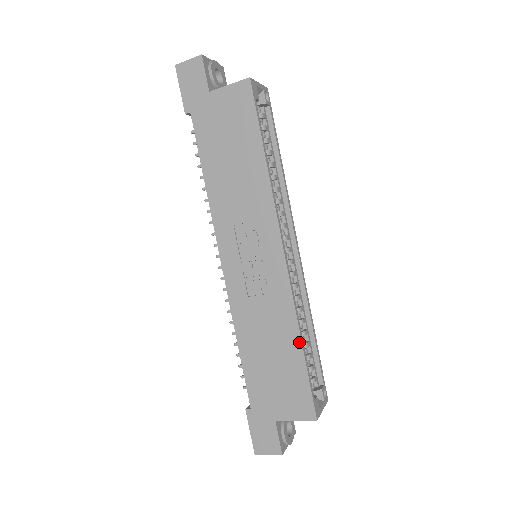
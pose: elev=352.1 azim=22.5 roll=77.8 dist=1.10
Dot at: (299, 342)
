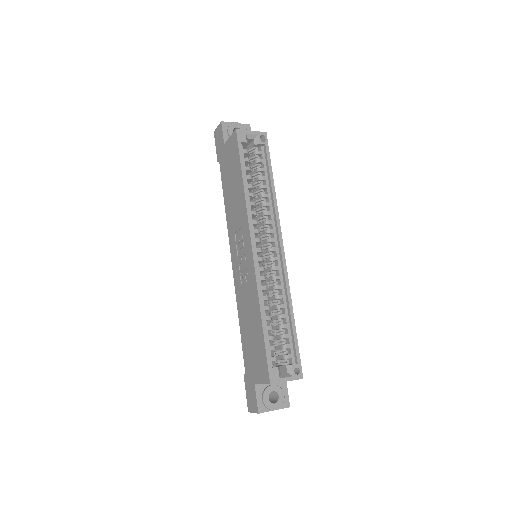
Dot at: (260, 318)
